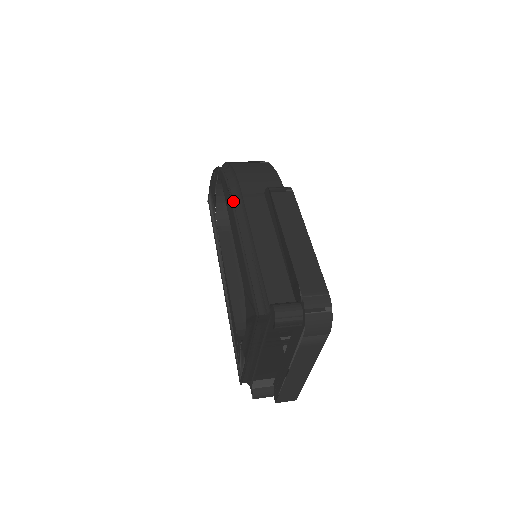
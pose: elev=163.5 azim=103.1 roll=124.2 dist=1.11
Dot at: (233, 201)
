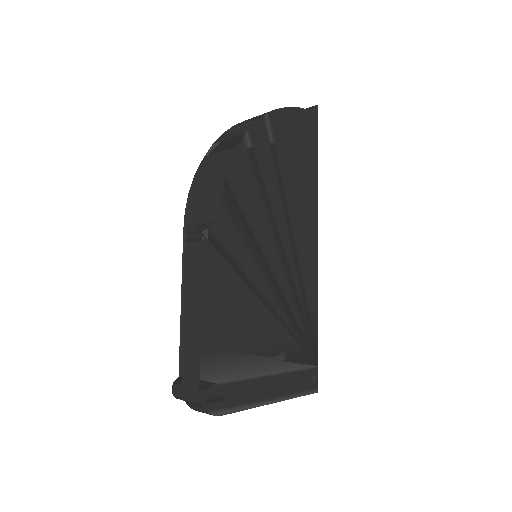
Dot at: (184, 234)
